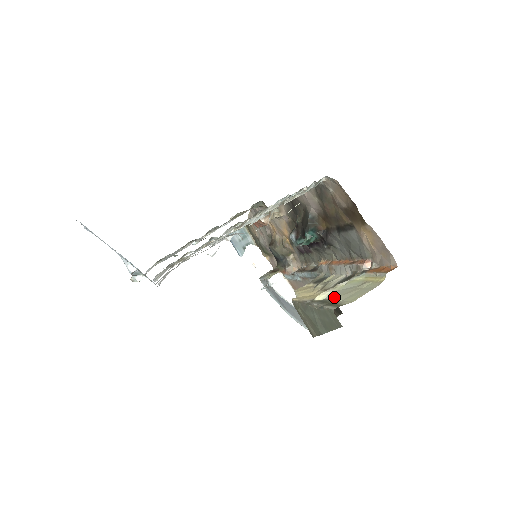
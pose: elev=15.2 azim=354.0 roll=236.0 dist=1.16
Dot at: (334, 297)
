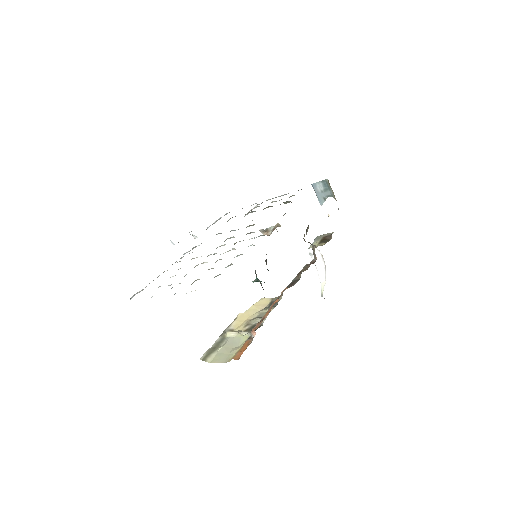
Dot at: (225, 343)
